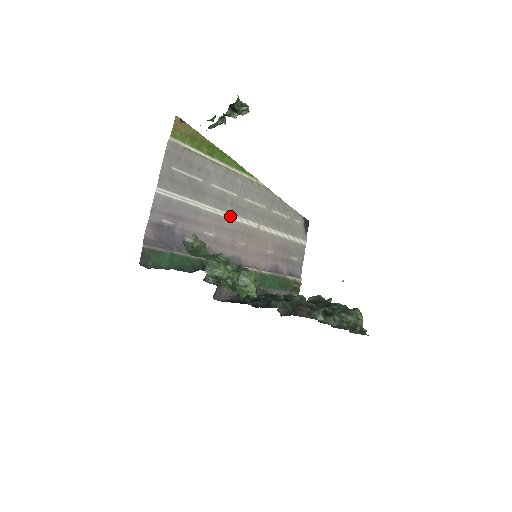
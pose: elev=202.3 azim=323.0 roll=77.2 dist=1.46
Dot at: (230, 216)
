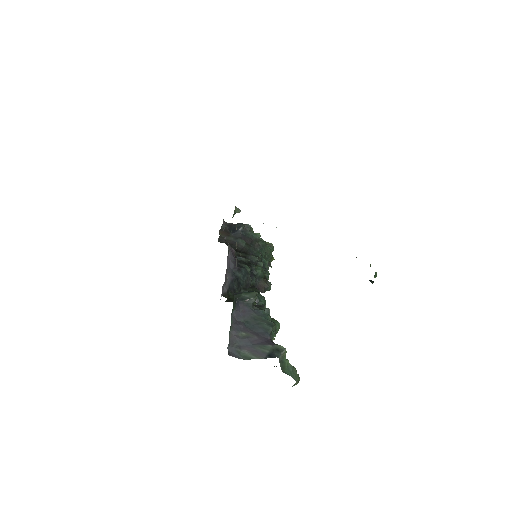
Dot at: occluded
